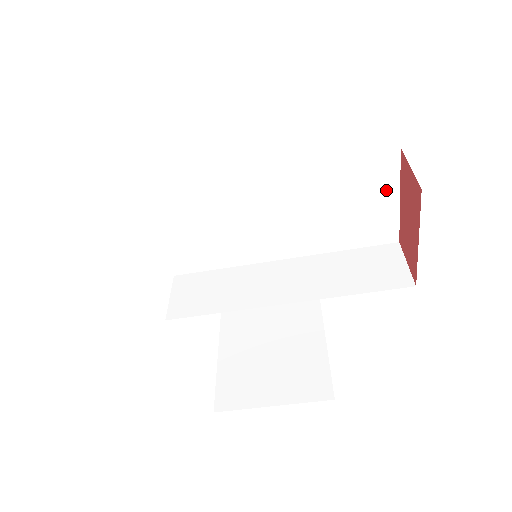
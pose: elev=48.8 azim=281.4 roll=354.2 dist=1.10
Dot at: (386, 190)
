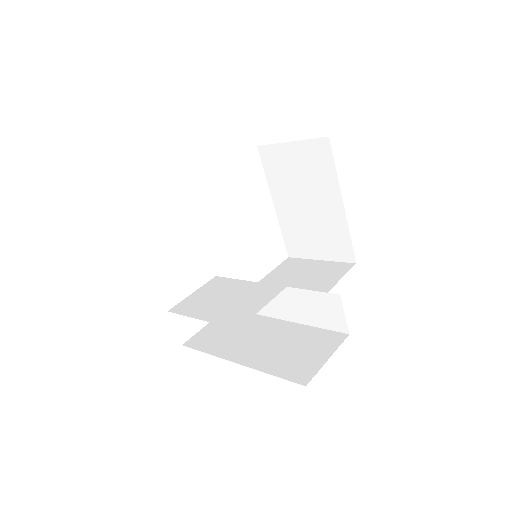
Dot at: occluded
